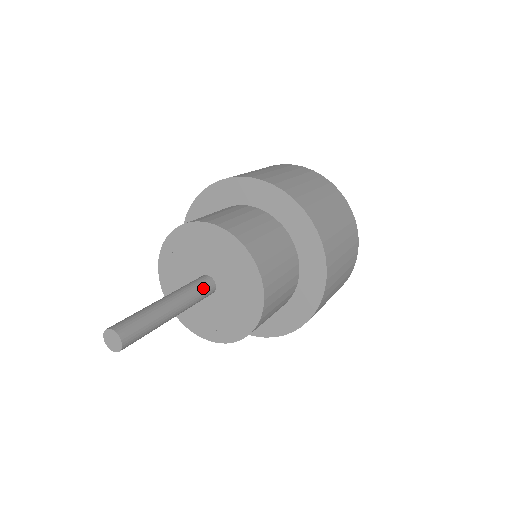
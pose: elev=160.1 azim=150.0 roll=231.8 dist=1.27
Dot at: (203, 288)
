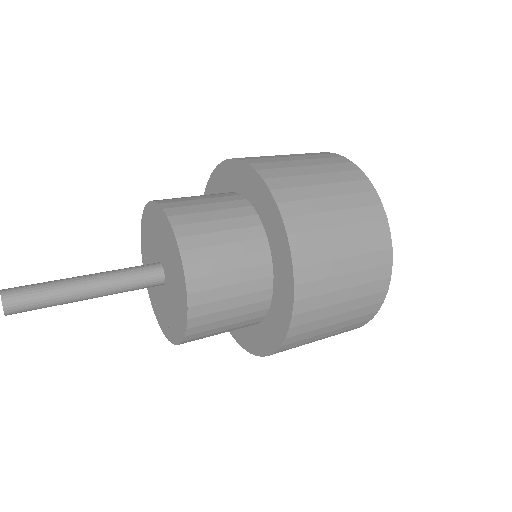
Dot at: (144, 281)
